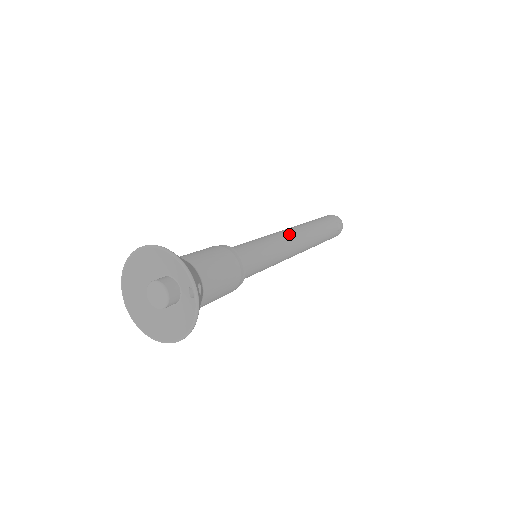
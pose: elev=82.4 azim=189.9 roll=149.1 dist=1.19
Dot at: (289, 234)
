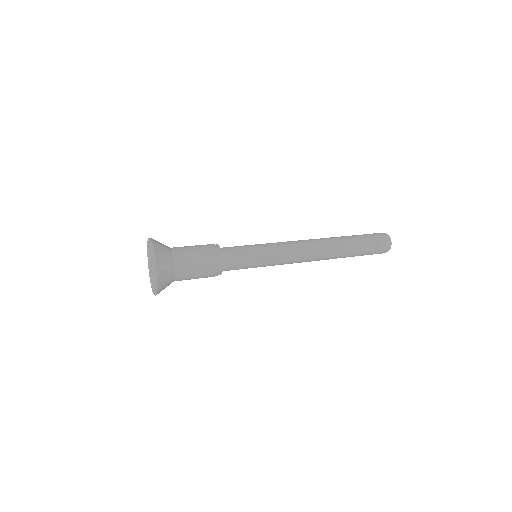
Dot at: (296, 244)
